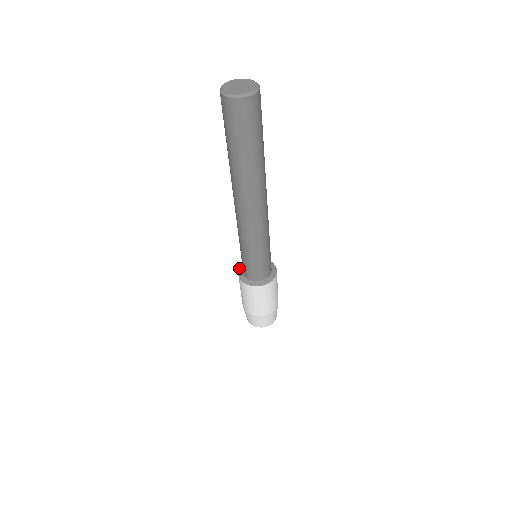
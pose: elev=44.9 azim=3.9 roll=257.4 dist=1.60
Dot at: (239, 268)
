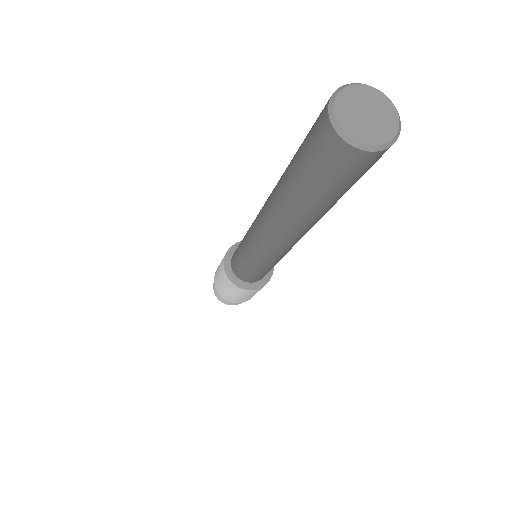
Dot at: (237, 242)
